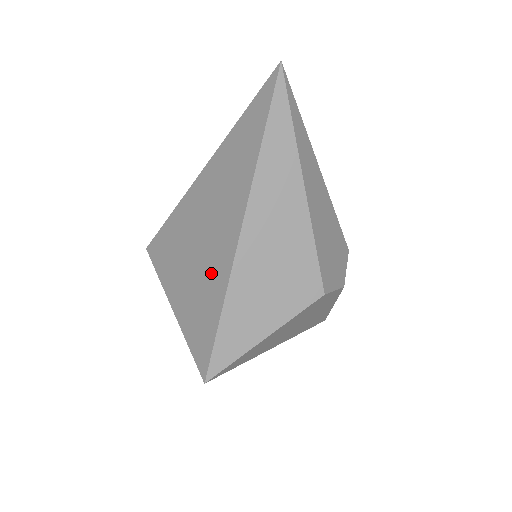
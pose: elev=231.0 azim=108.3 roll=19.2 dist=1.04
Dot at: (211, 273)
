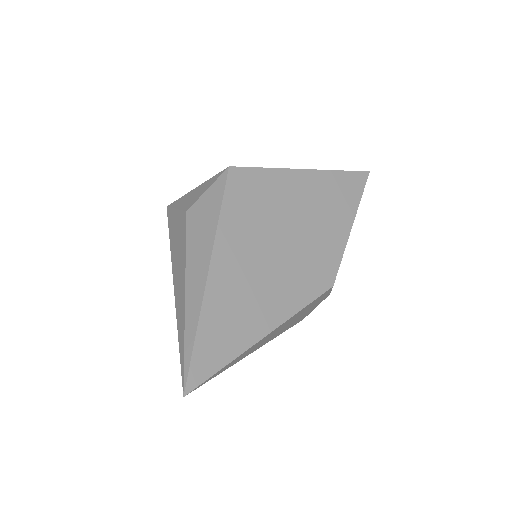
Dot at: occluded
